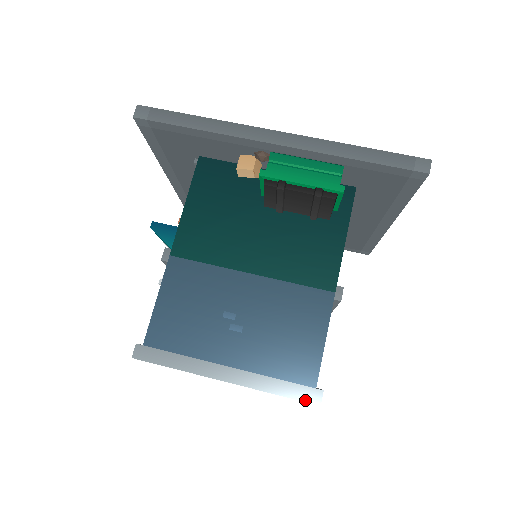
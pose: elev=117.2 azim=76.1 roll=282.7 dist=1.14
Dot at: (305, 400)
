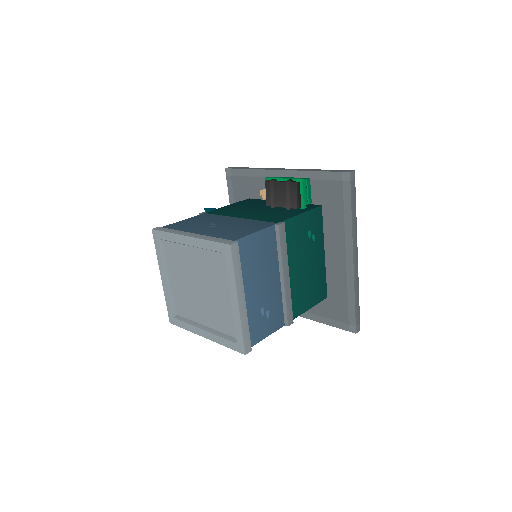
Dot at: (224, 243)
